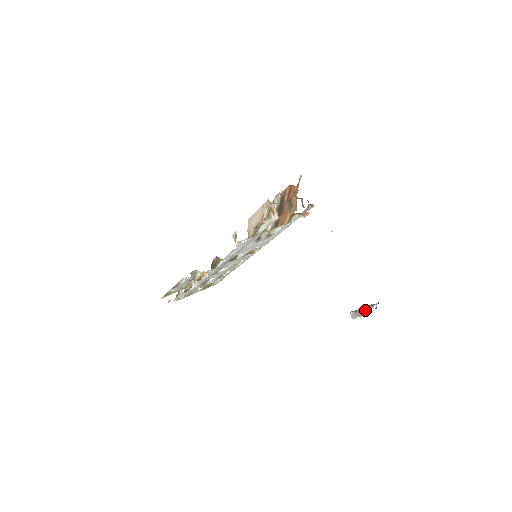
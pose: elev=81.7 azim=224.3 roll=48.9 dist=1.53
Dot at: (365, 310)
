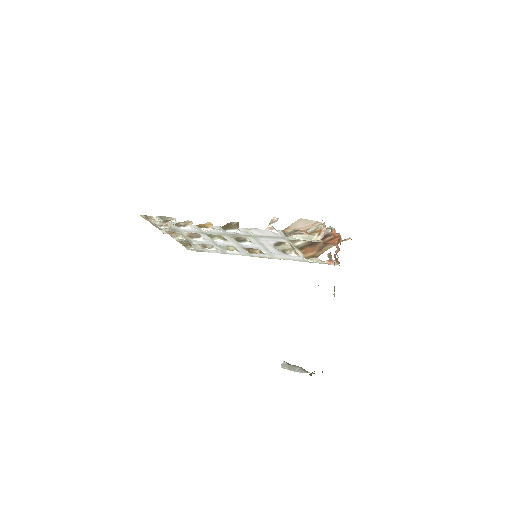
Dot at: (299, 369)
